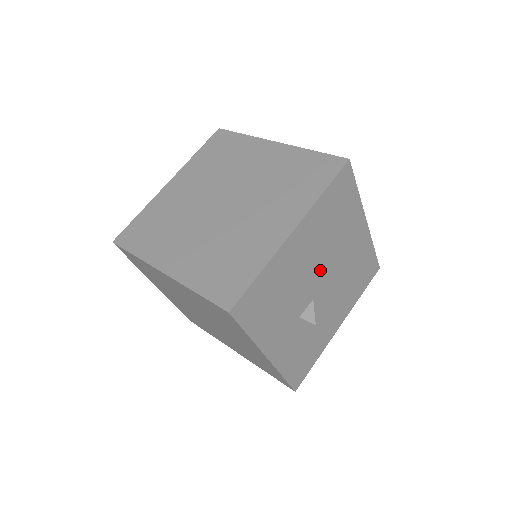
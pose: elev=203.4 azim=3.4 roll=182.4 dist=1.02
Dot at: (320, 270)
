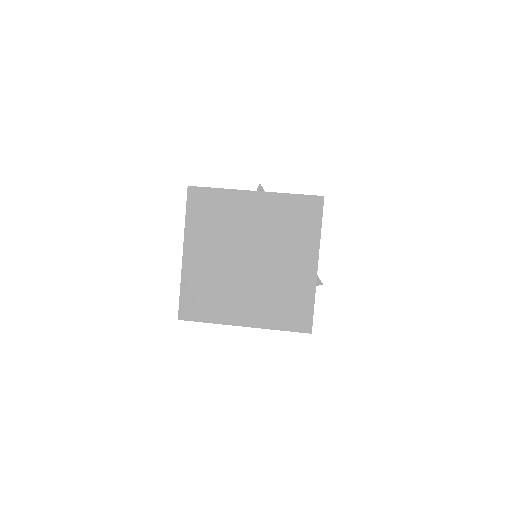
Dot at: occluded
